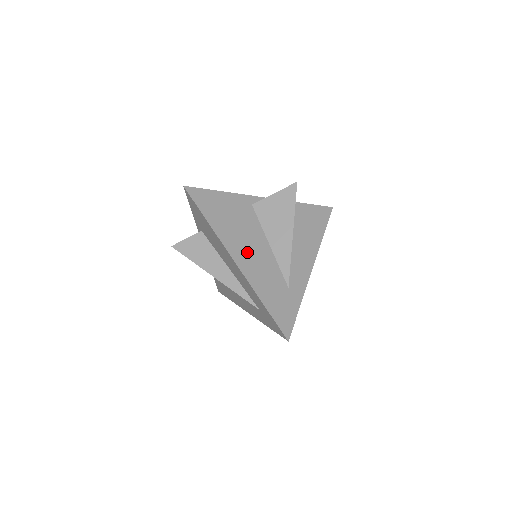
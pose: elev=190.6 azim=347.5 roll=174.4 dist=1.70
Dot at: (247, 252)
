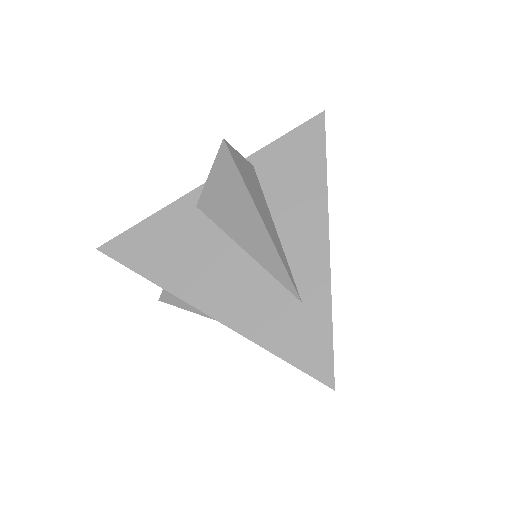
Dot at: (218, 287)
